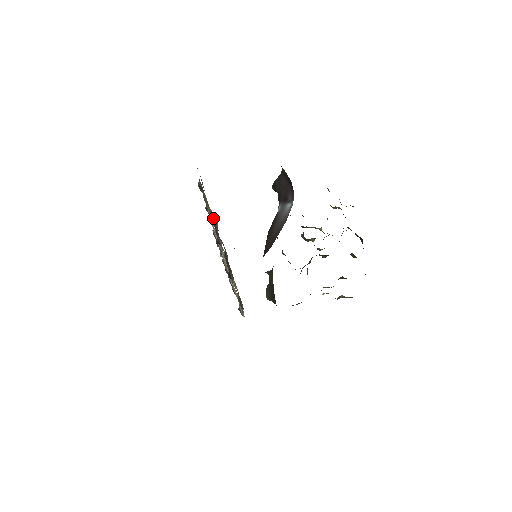
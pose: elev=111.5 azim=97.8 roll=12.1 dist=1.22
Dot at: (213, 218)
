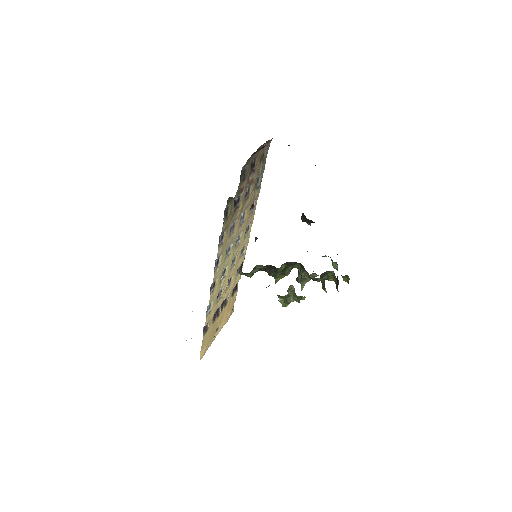
Dot at: (256, 169)
